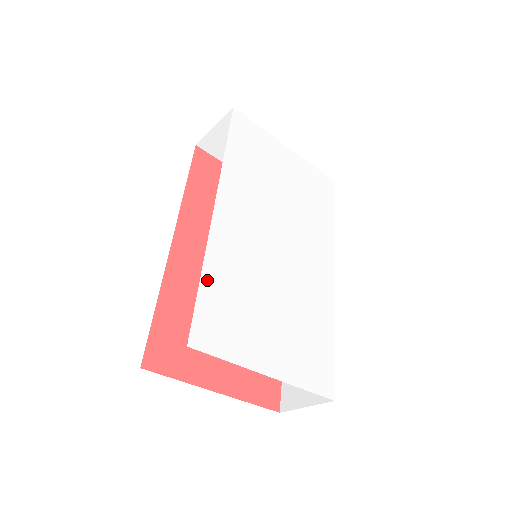
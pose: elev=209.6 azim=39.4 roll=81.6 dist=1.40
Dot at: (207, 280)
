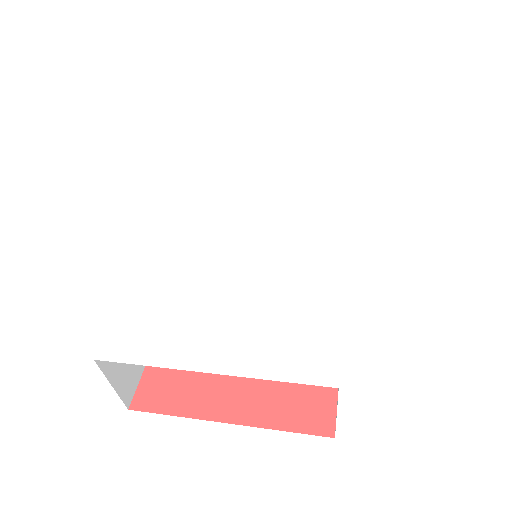
Dot at: (136, 290)
